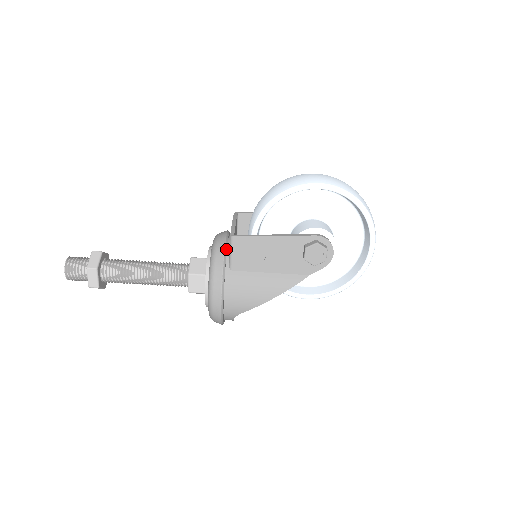
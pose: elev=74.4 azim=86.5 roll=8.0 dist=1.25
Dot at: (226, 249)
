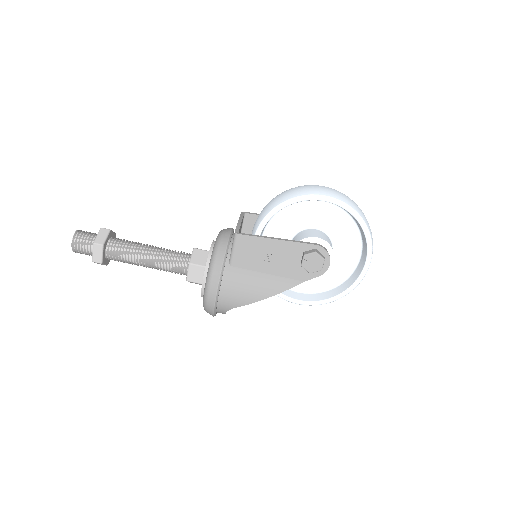
Dot at: (229, 245)
